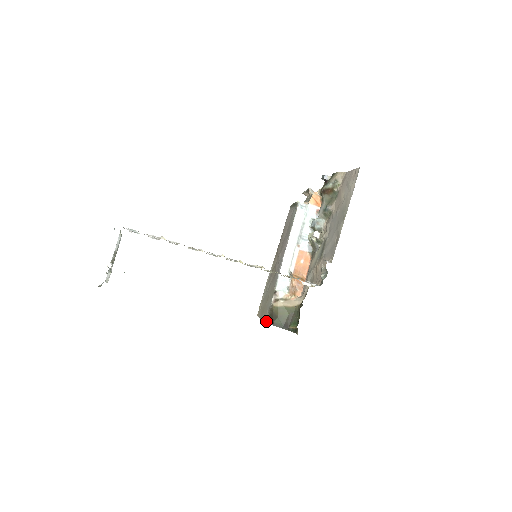
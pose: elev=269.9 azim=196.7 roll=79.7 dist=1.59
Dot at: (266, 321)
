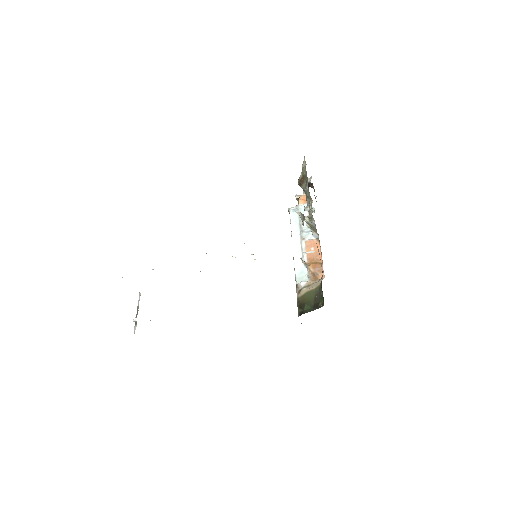
Dot at: (298, 315)
